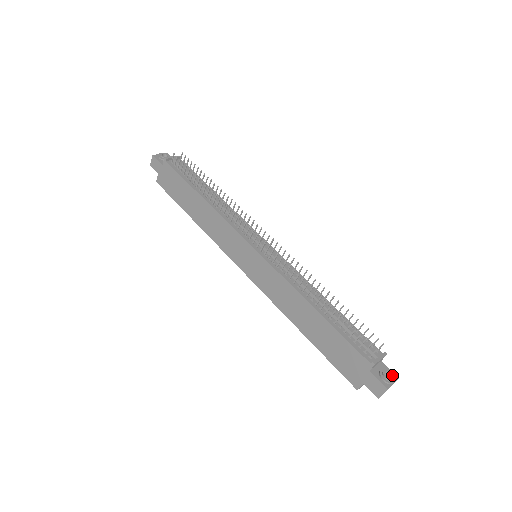
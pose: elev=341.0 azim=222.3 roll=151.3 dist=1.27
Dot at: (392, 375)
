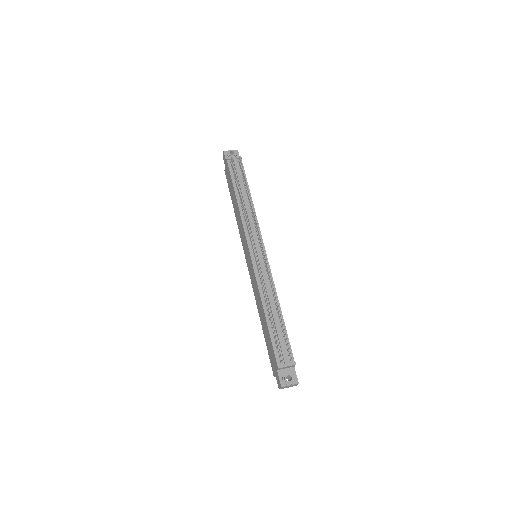
Dot at: (292, 380)
